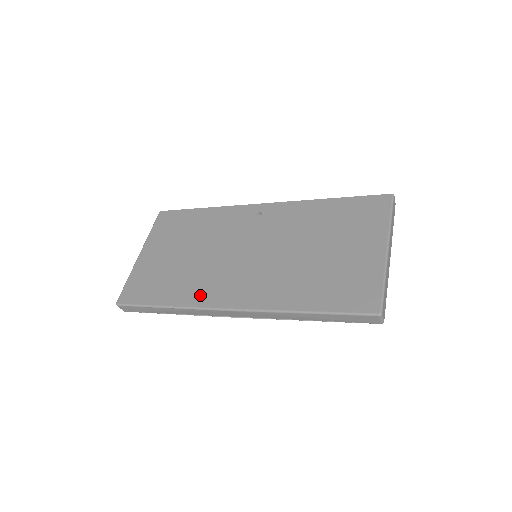
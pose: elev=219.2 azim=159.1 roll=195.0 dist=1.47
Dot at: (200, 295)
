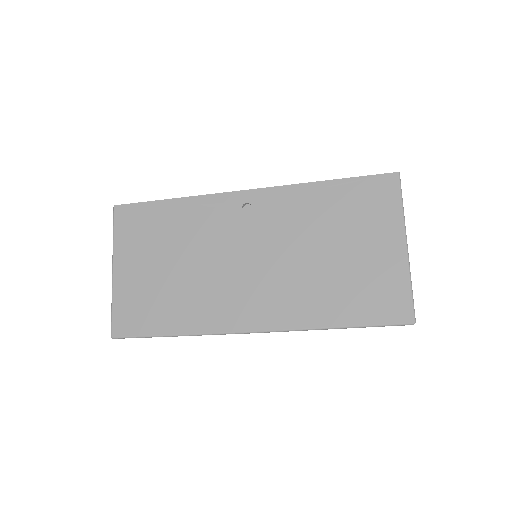
Dot at: (212, 318)
